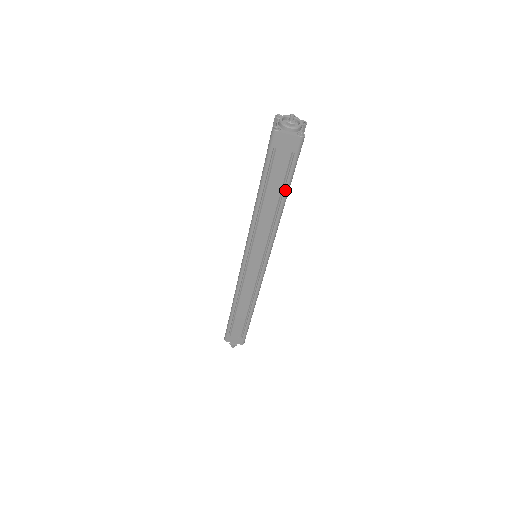
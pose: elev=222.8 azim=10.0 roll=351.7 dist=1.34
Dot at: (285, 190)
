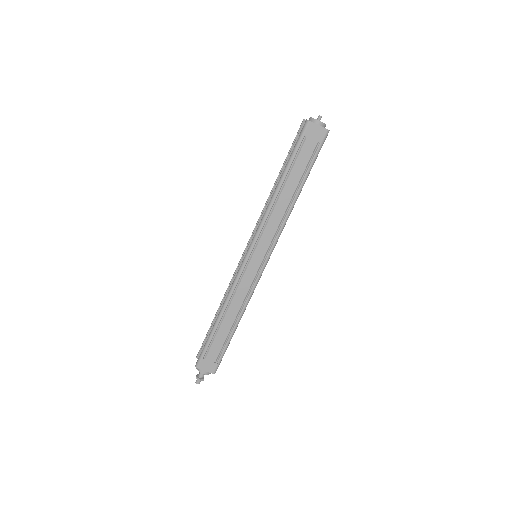
Dot at: (304, 178)
